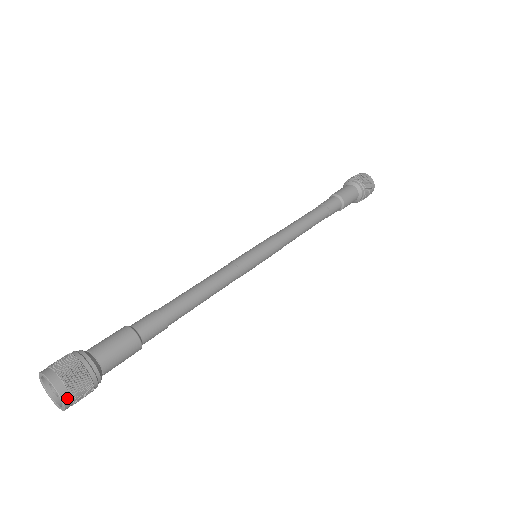
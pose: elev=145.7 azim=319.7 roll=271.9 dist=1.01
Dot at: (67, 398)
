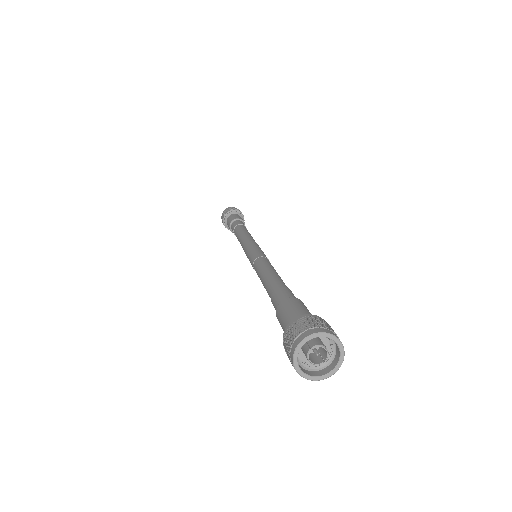
Dot at: (333, 334)
